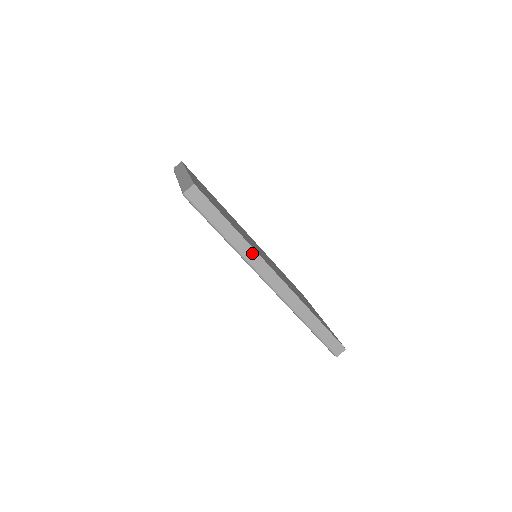
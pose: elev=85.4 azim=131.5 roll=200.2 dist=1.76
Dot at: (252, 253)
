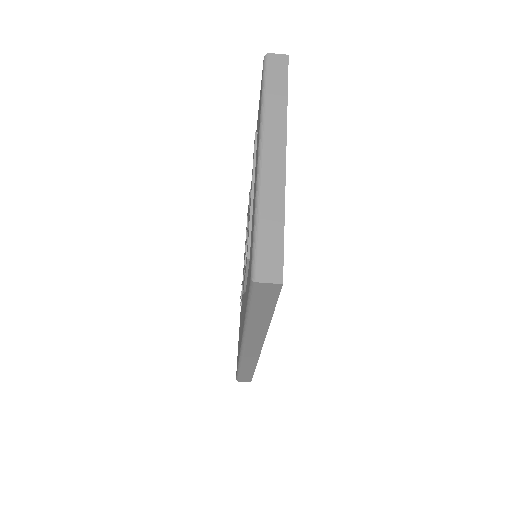
Dot at: (260, 336)
